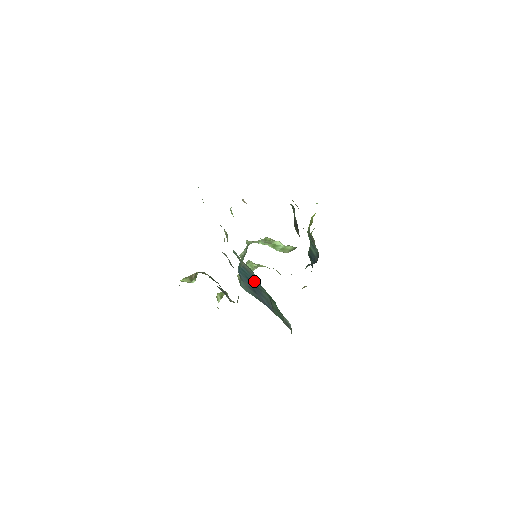
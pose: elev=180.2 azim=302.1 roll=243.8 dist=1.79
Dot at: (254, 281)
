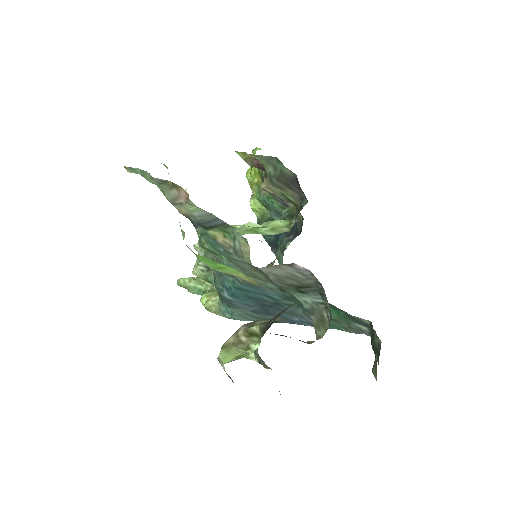
Dot at: (268, 297)
